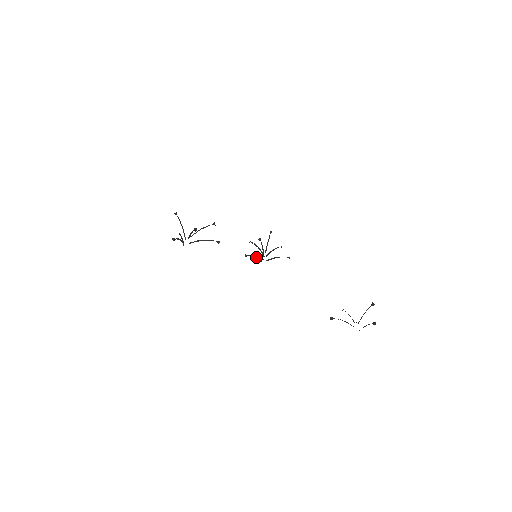
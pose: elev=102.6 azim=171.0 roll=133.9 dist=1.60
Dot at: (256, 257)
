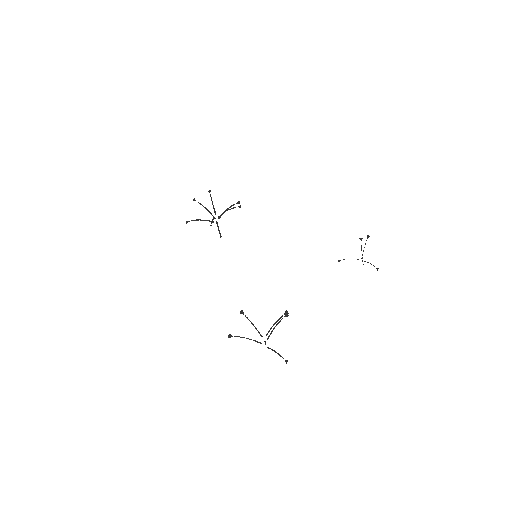
Dot at: (203, 220)
